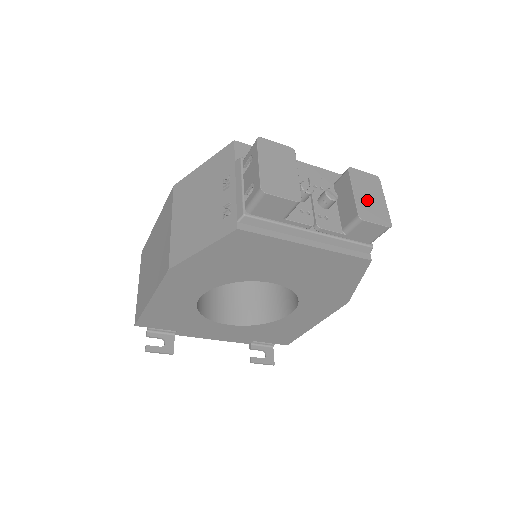
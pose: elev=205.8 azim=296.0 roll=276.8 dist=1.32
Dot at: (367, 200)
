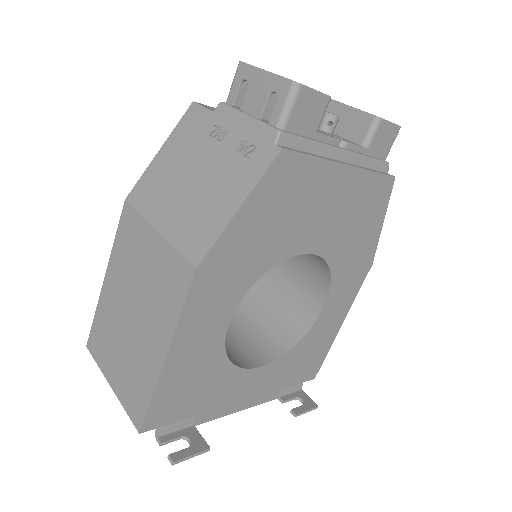
Dot at: occluded
